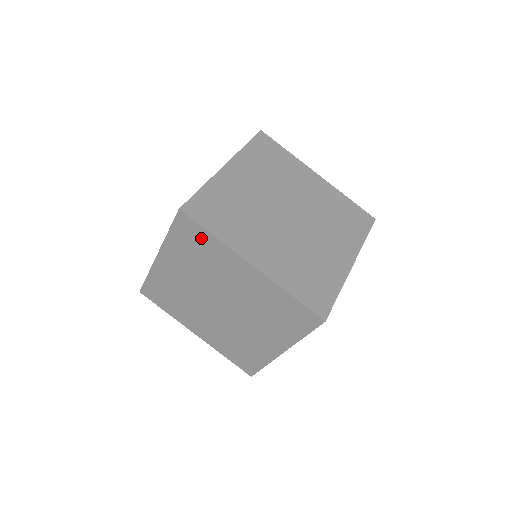
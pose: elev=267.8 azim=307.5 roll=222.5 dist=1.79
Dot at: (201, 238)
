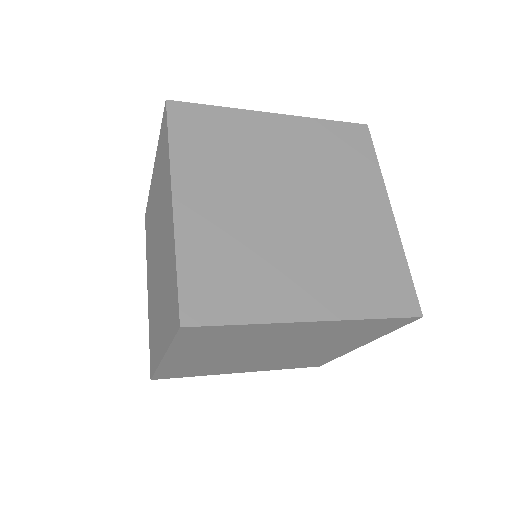
Dot at: (165, 146)
